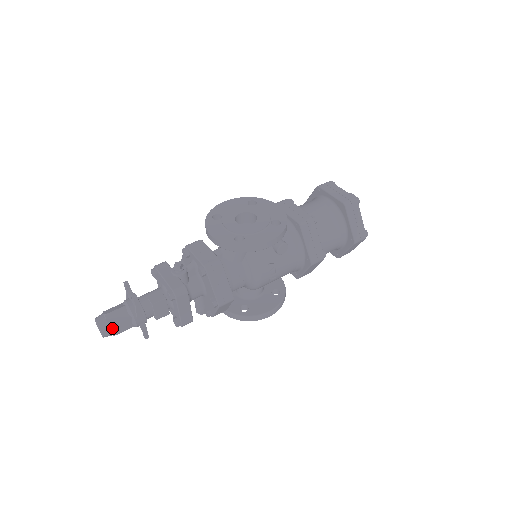
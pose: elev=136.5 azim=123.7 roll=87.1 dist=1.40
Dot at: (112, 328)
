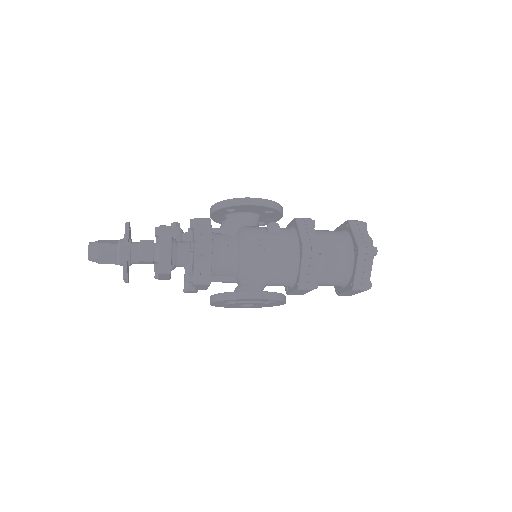
Dot at: (98, 245)
